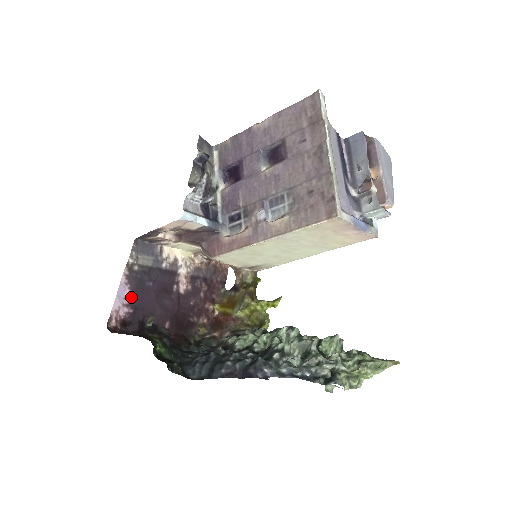
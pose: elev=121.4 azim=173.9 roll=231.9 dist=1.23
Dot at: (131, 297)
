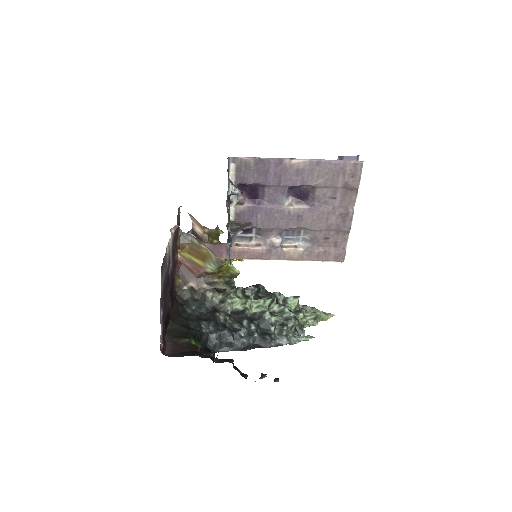
Dot at: occluded
